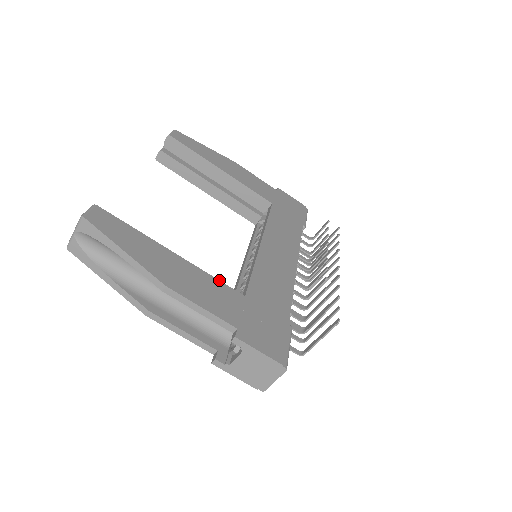
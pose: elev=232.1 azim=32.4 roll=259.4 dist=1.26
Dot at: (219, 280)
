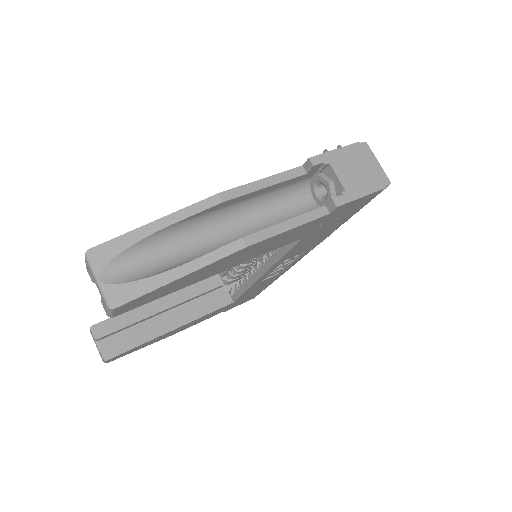
Dot at: occluded
